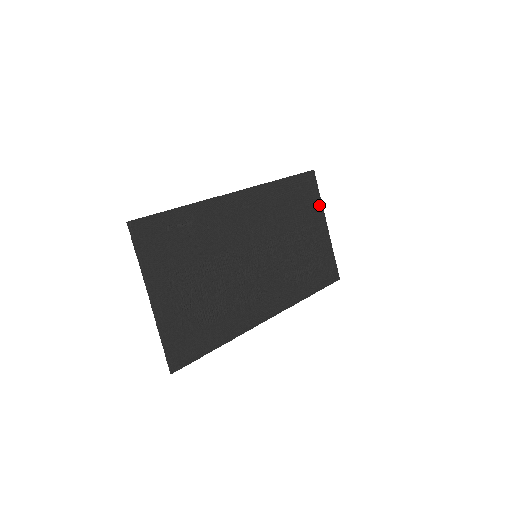
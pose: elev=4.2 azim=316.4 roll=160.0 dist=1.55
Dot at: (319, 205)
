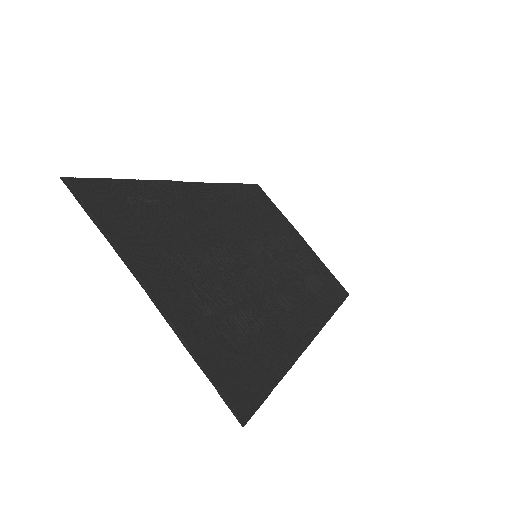
Dot at: (283, 217)
